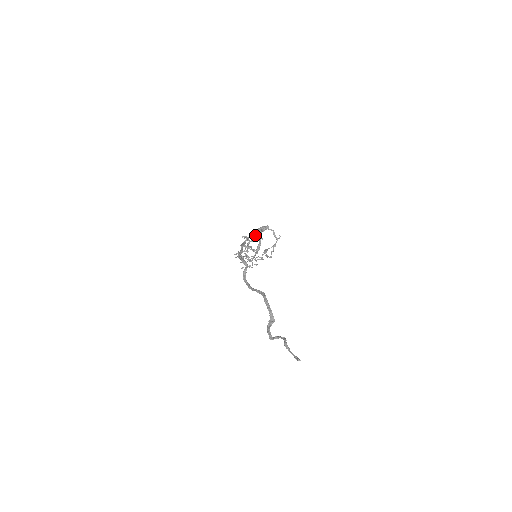
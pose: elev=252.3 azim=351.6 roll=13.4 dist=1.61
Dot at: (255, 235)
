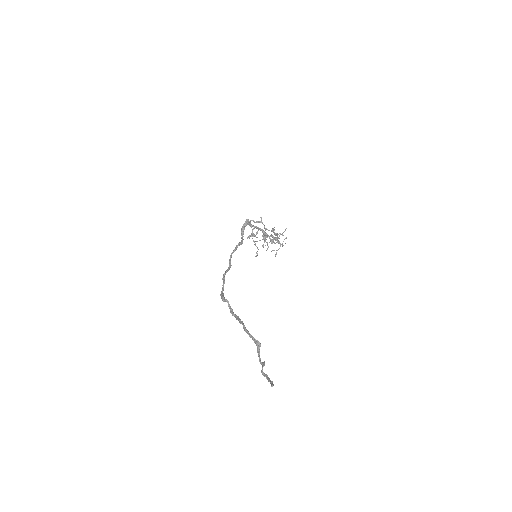
Dot at: (236, 246)
